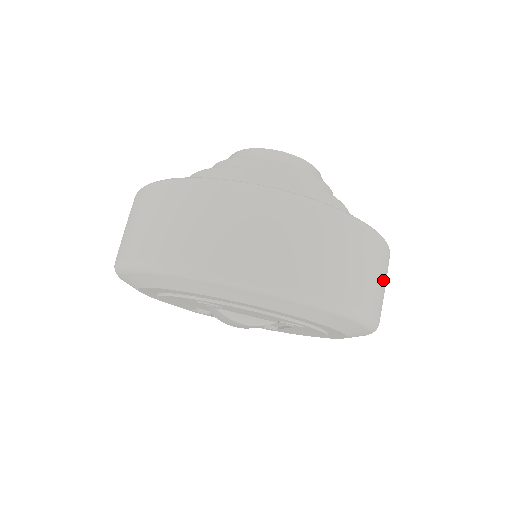
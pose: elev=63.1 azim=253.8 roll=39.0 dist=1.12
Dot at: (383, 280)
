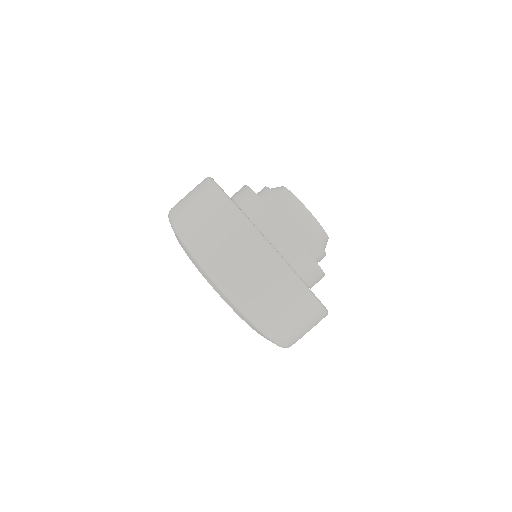
Dot at: occluded
